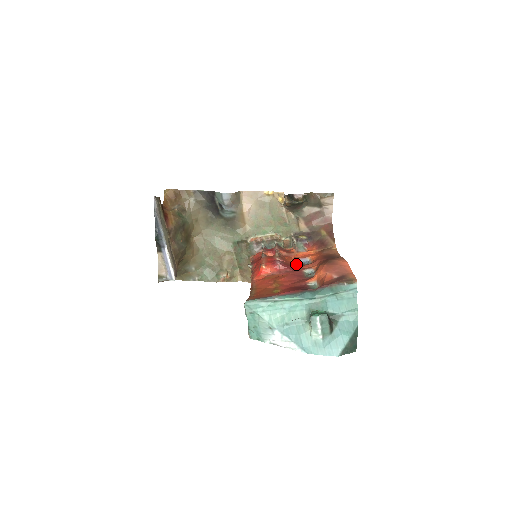
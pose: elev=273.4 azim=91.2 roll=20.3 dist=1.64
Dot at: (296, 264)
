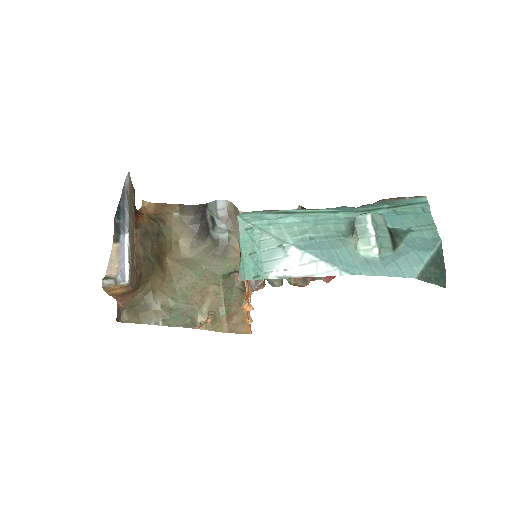
Dot at: occluded
